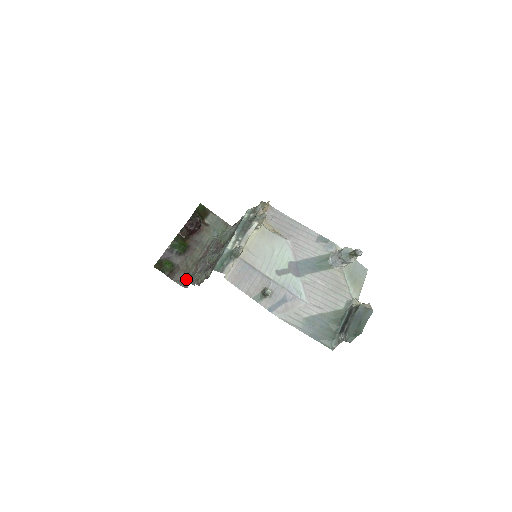
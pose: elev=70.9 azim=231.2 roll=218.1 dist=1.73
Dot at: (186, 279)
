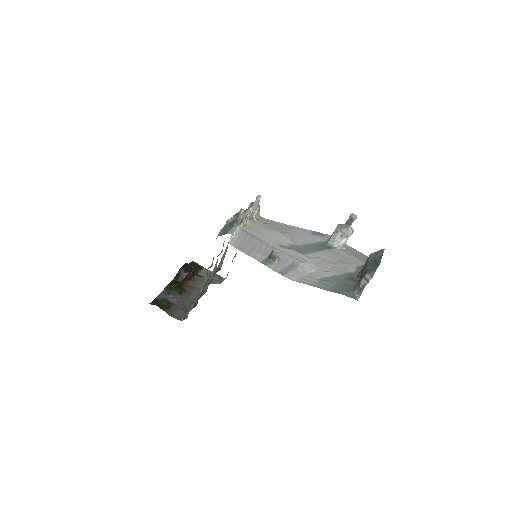
Dot at: (185, 315)
